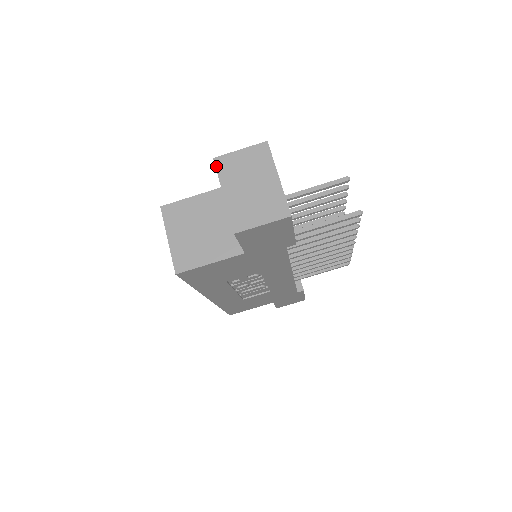
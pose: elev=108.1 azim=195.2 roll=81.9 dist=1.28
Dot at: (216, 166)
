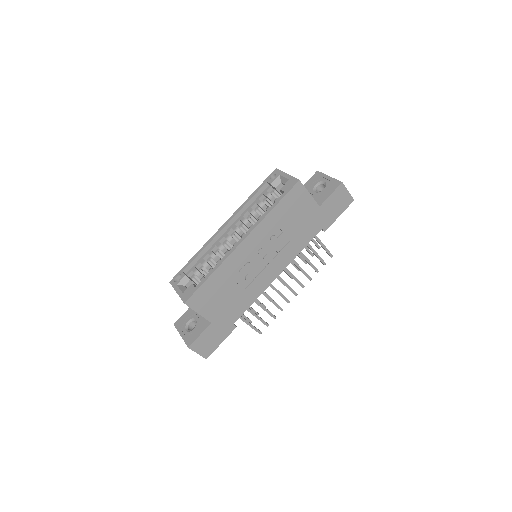
Dot at: (320, 172)
